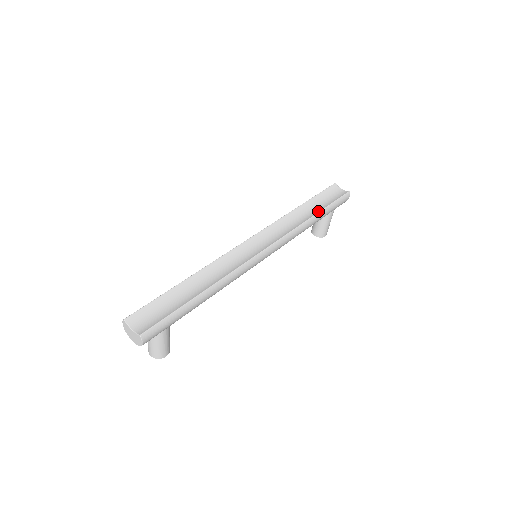
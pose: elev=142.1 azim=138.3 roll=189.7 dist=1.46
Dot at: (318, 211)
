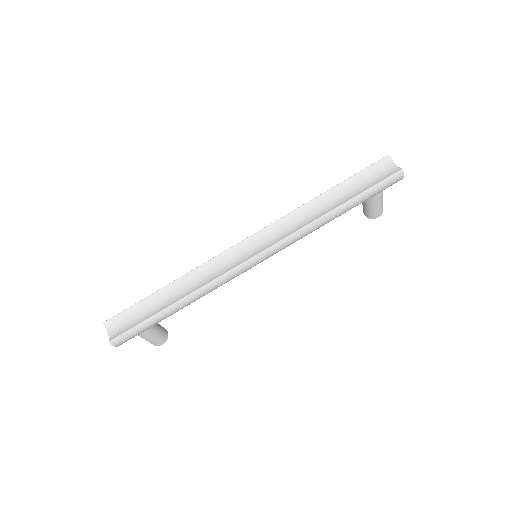
Dot at: (342, 203)
